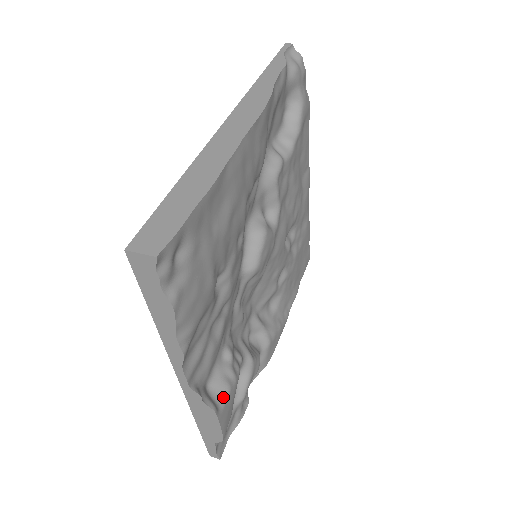
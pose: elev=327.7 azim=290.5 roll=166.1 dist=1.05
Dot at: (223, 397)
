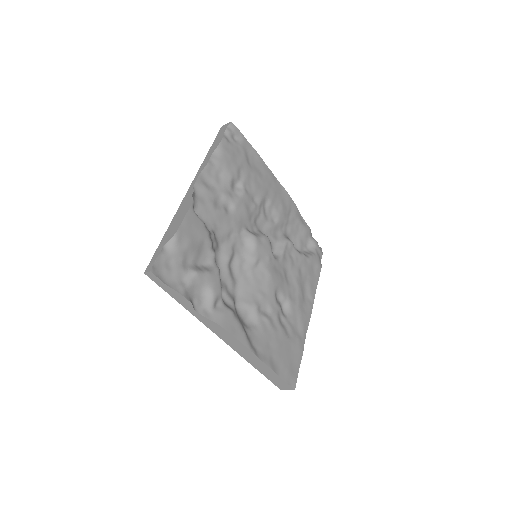
Dot at: occluded
